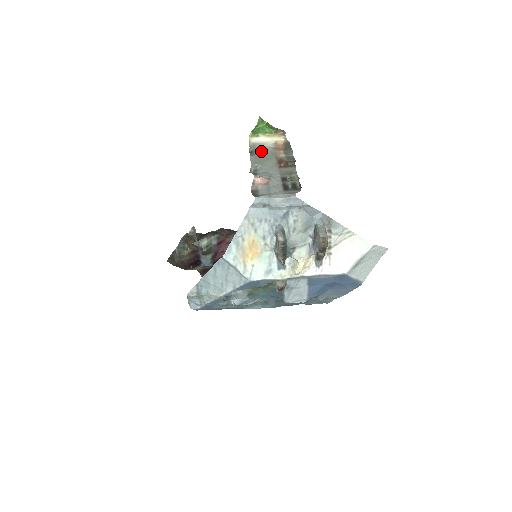
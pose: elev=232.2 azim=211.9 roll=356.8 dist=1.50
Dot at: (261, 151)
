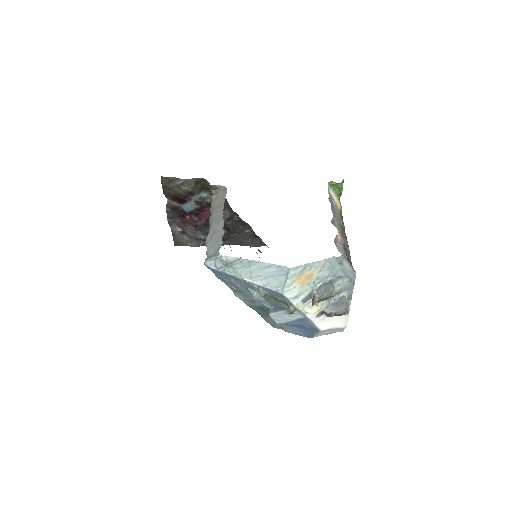
Dot at: (334, 206)
